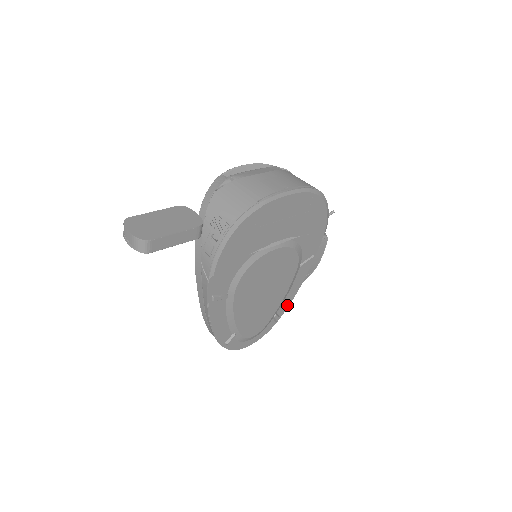
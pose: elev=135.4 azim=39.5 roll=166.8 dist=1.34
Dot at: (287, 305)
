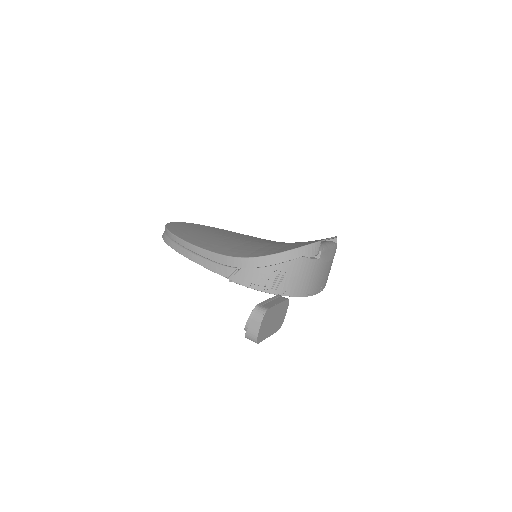
Dot at: occluded
